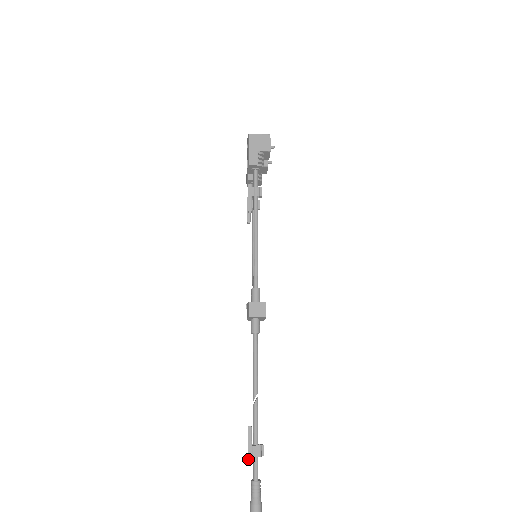
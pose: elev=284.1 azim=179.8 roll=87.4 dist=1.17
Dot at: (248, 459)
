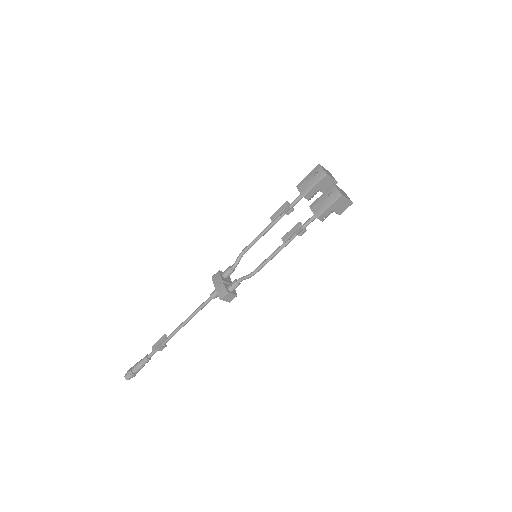
Dot at: (153, 350)
